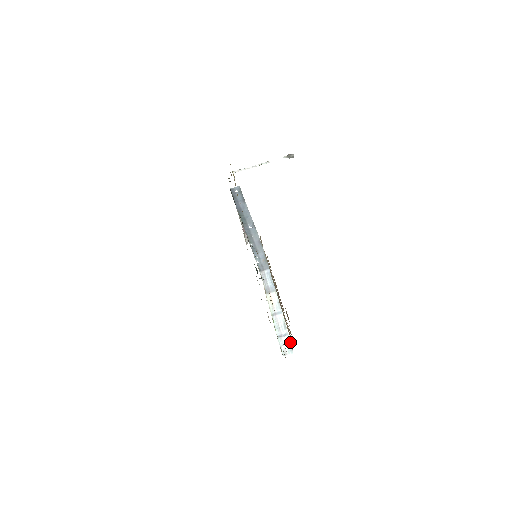
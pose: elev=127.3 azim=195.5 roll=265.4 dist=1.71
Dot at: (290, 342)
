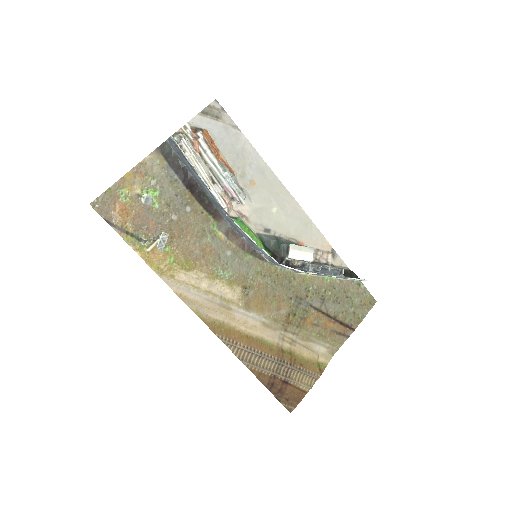
Dot at: occluded
